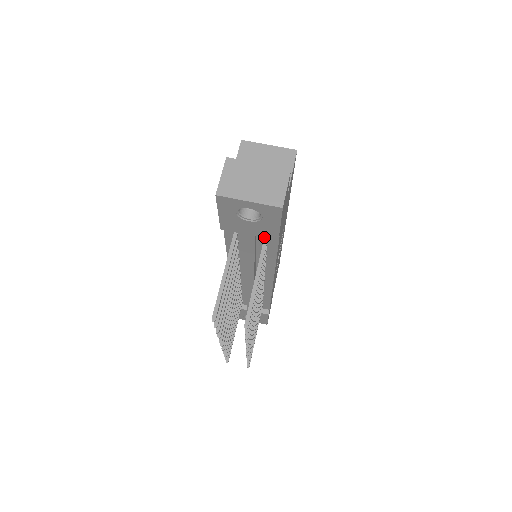
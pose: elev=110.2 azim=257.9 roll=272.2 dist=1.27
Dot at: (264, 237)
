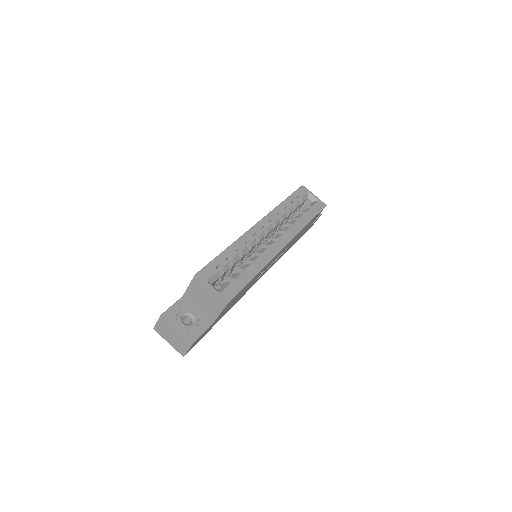
Dot at: occluded
